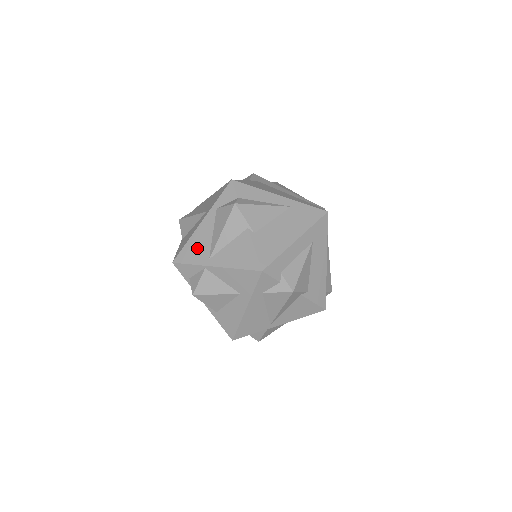
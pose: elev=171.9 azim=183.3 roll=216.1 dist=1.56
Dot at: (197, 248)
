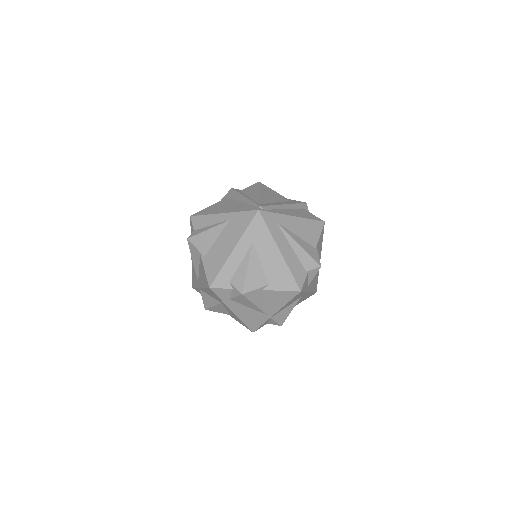
Dot at: (194, 275)
